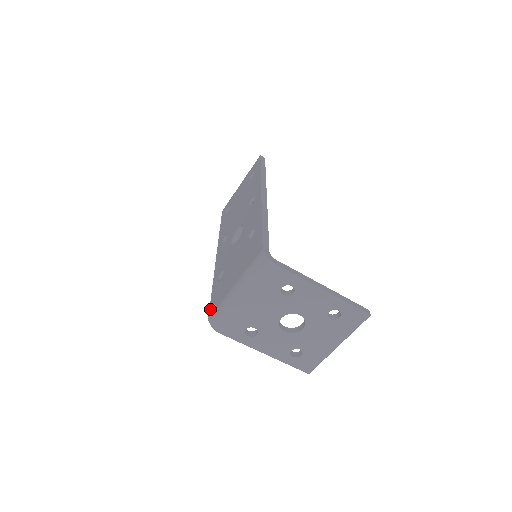
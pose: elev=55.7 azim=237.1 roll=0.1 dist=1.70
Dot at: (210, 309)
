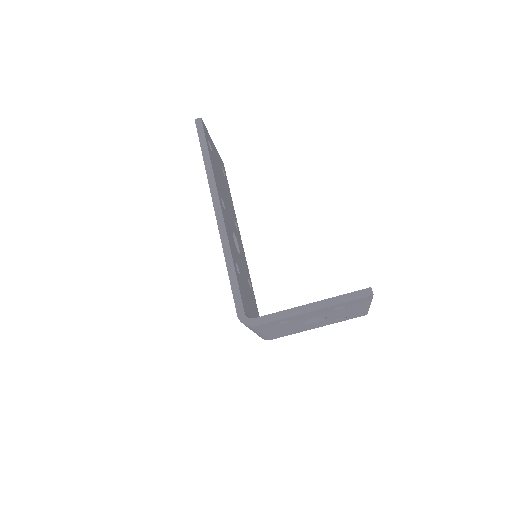
Dot at: occluded
